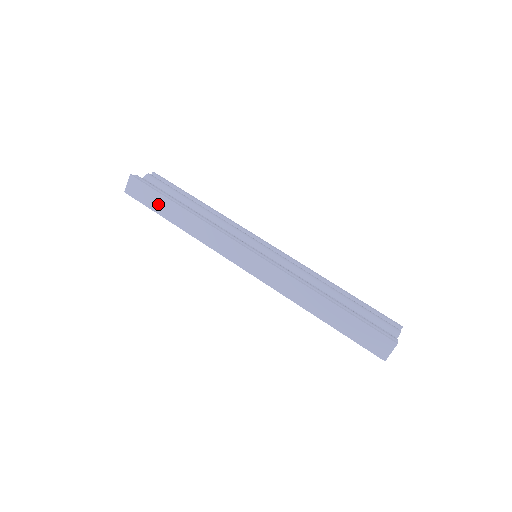
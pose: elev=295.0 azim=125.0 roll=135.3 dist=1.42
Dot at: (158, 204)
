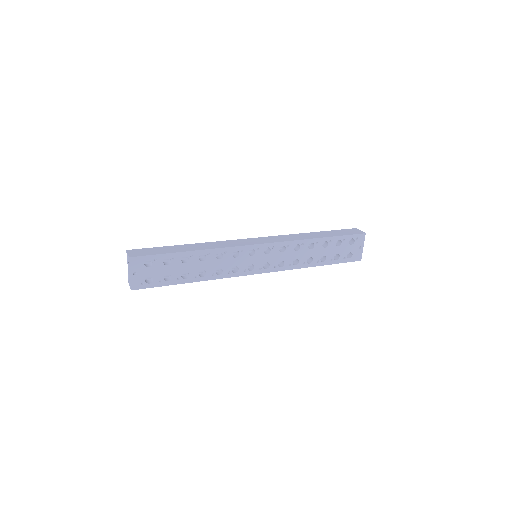
Dot at: (166, 250)
